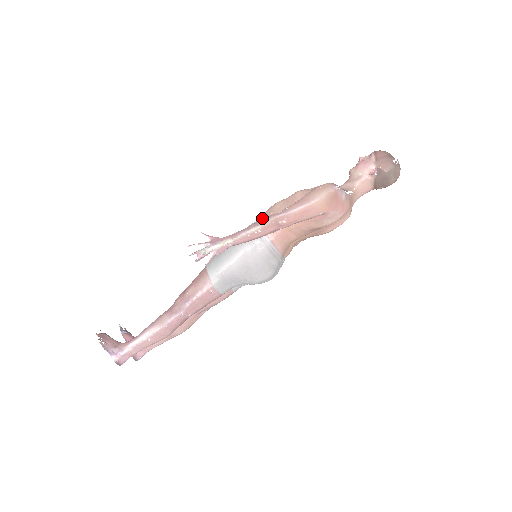
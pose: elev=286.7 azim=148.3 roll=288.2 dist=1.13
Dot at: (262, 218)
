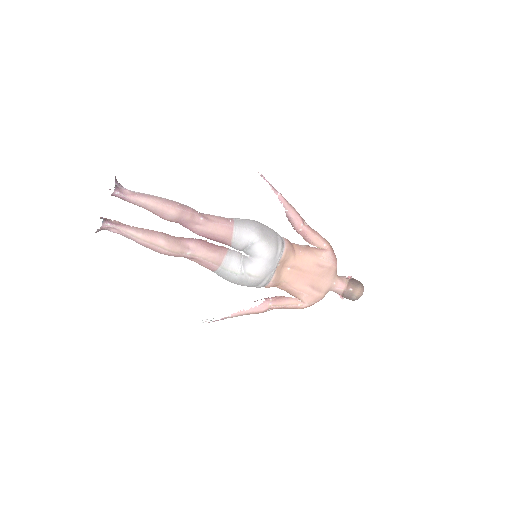
Dot at: occluded
